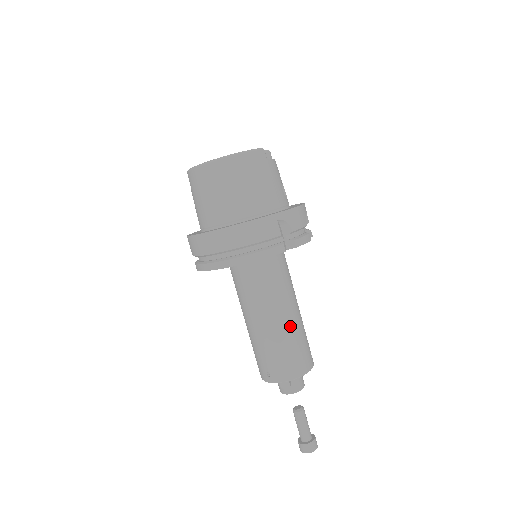
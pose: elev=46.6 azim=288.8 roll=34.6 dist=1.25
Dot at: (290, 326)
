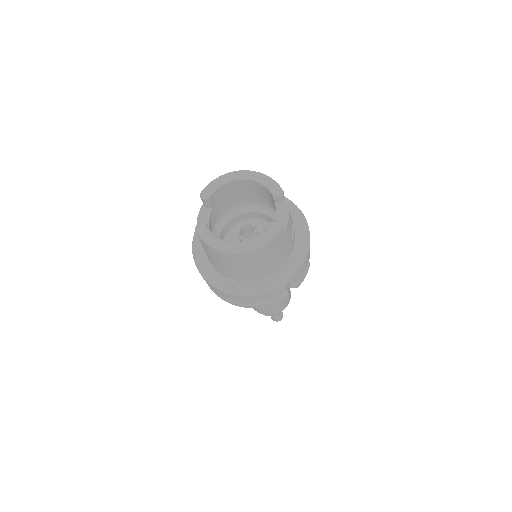
Dot at: occluded
